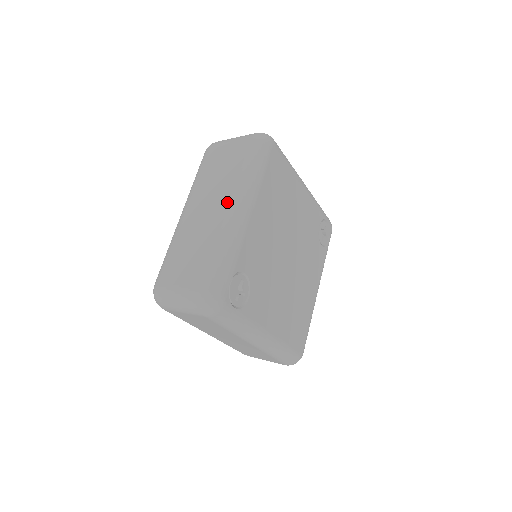
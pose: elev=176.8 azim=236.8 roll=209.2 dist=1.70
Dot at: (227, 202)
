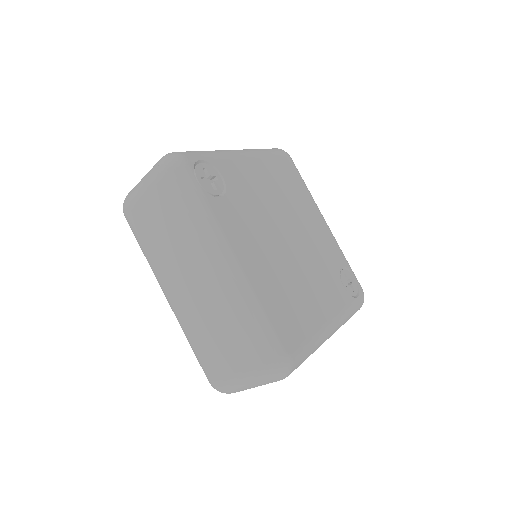
Dot at: occluded
